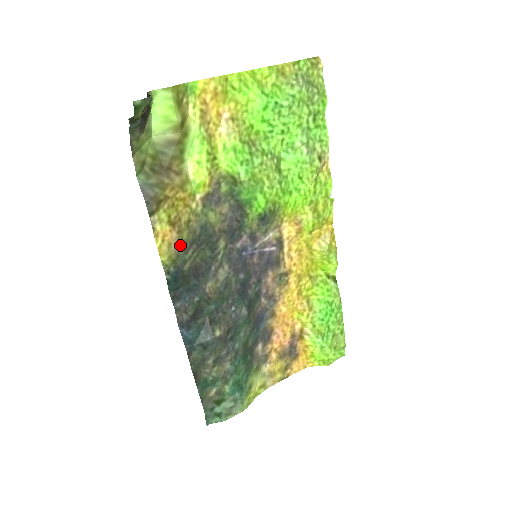
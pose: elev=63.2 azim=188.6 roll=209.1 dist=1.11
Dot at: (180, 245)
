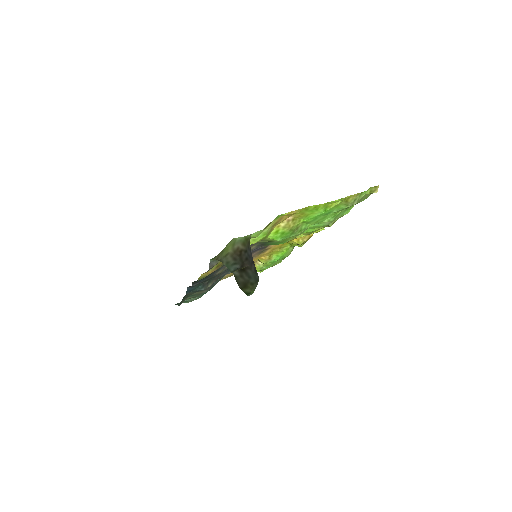
Dot at: occluded
